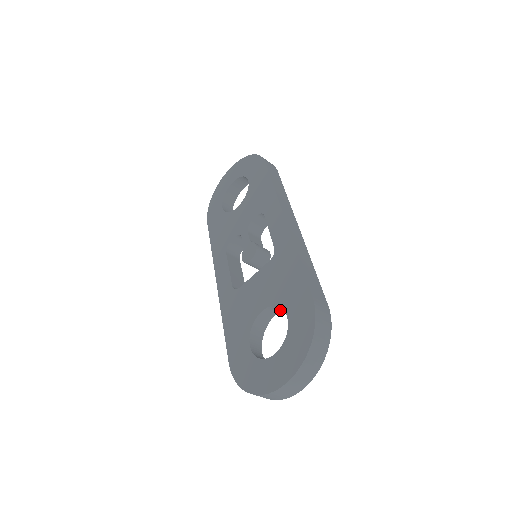
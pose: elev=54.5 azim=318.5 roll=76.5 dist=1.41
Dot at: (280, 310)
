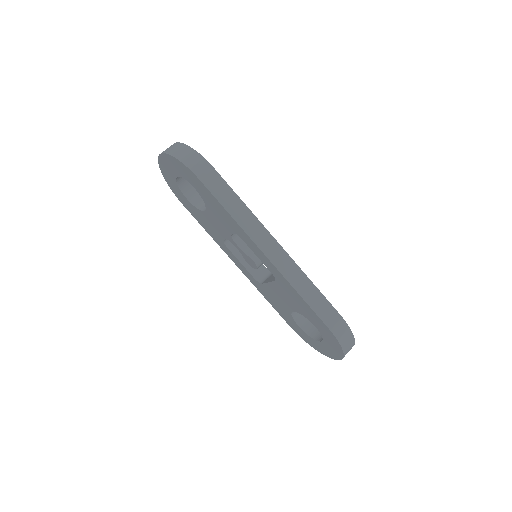
Dot at: occluded
